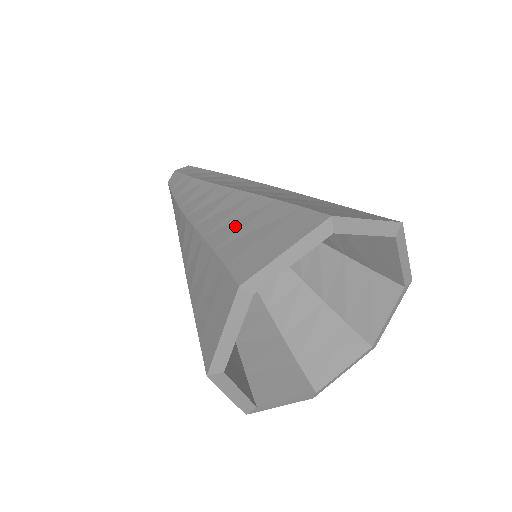
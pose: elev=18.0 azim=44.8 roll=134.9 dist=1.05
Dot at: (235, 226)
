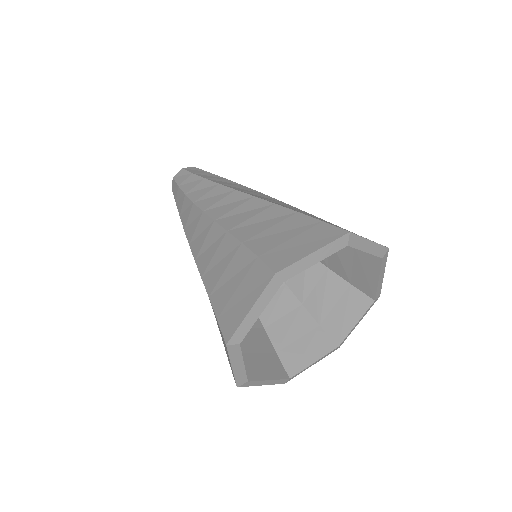
Dot at: (218, 270)
